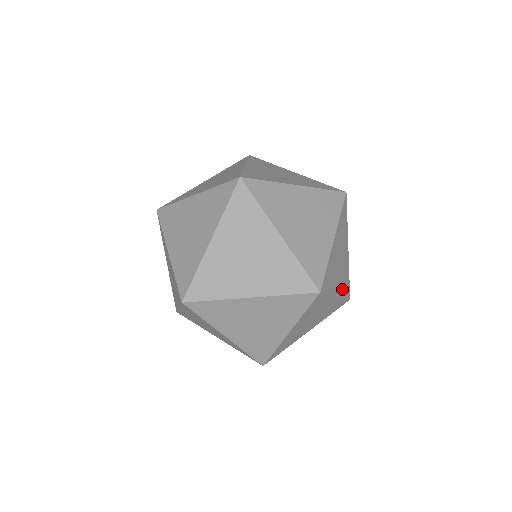
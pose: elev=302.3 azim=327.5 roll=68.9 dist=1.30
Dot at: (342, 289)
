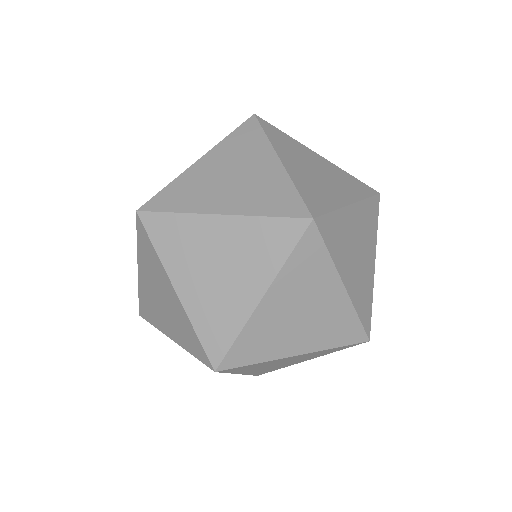
Dot at: (372, 237)
